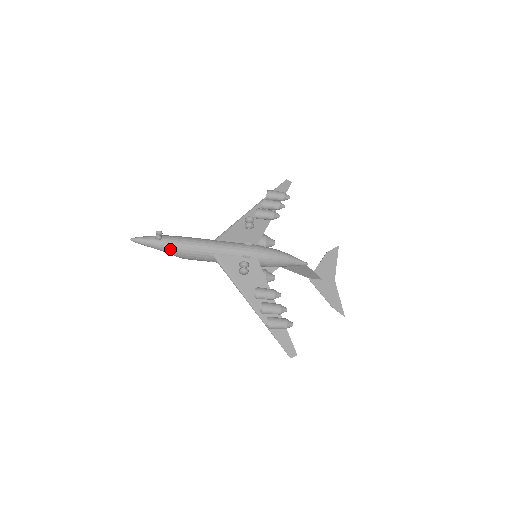
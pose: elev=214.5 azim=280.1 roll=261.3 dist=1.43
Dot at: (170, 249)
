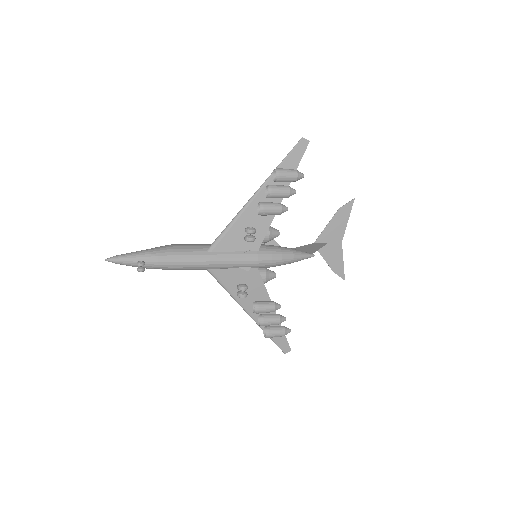
Dot at: occluded
